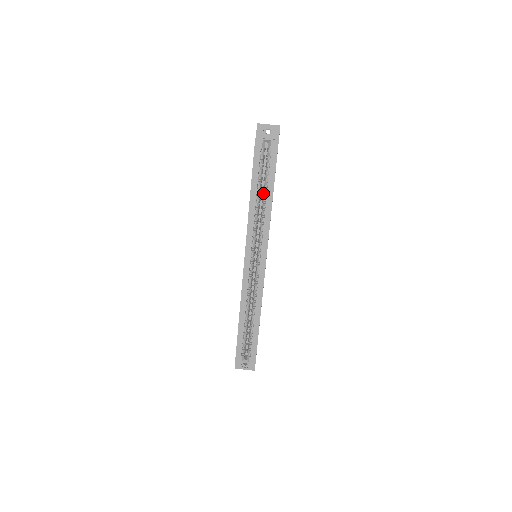
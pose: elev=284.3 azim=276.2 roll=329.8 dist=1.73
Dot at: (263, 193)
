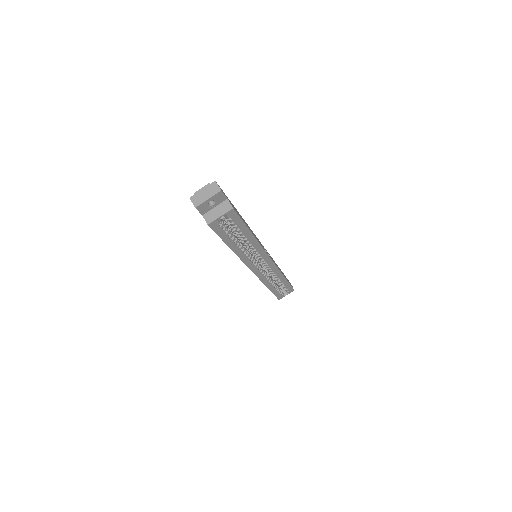
Dot at: occluded
